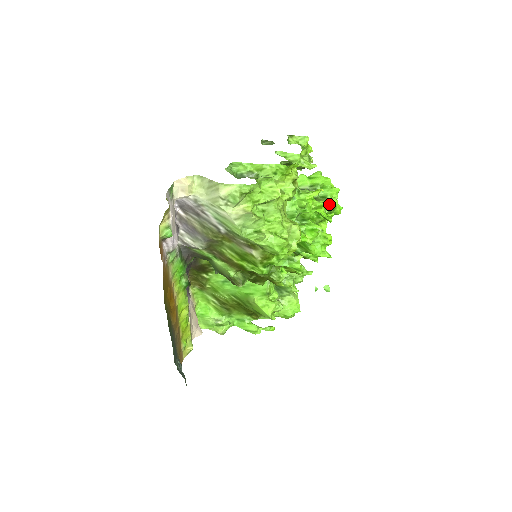
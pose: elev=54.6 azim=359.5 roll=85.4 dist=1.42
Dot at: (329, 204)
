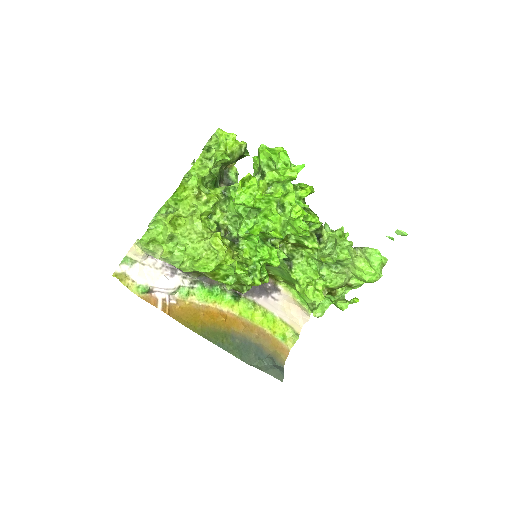
Dot at: (259, 185)
